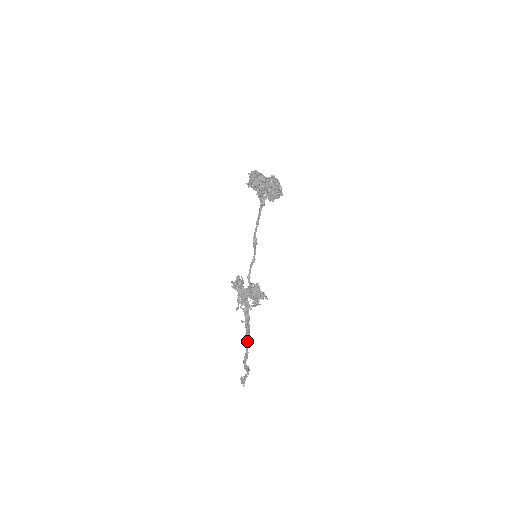
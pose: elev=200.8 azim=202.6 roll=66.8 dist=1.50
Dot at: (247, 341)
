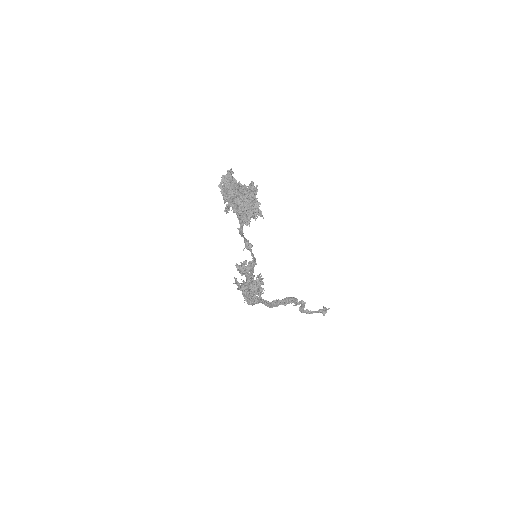
Dot at: (291, 301)
